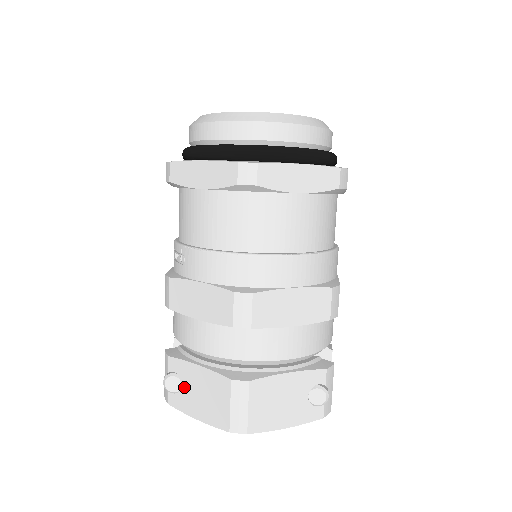
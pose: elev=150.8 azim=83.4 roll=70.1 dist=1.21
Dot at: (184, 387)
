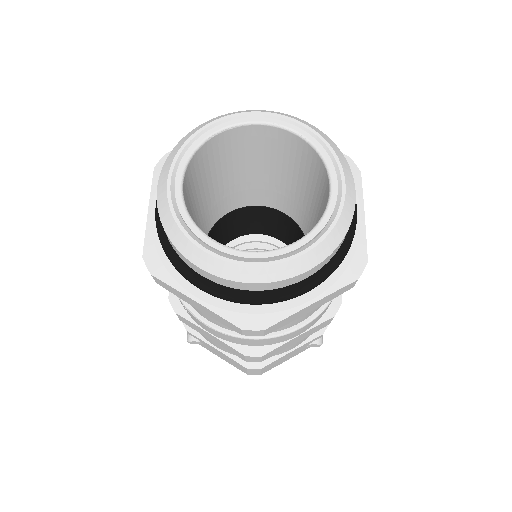
Dot at: occluded
